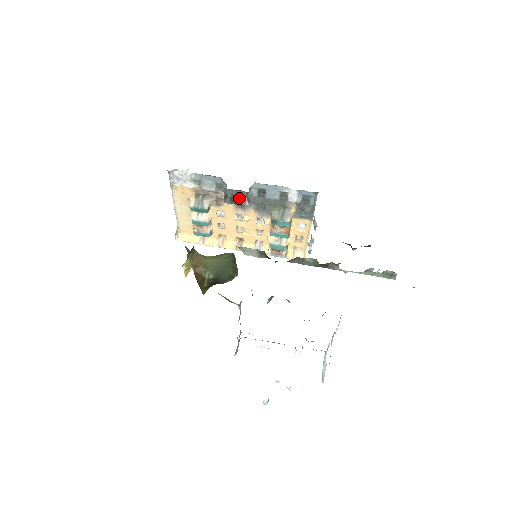
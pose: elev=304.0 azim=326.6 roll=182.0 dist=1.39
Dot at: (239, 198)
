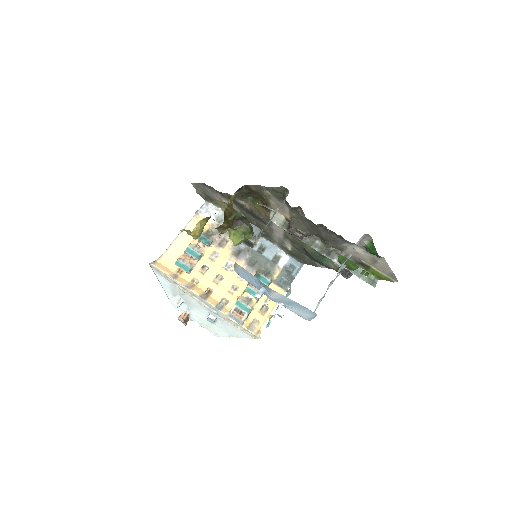
Dot at: occluded
